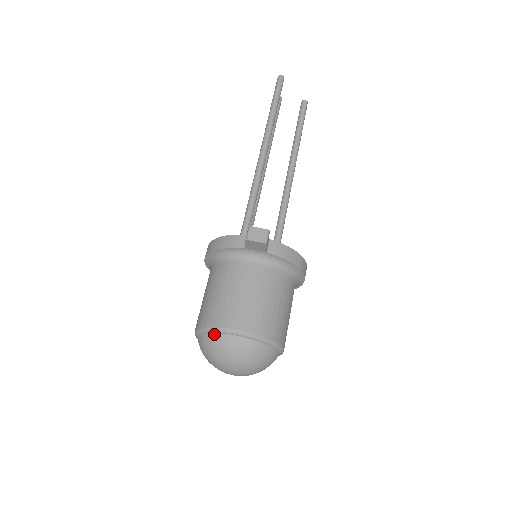
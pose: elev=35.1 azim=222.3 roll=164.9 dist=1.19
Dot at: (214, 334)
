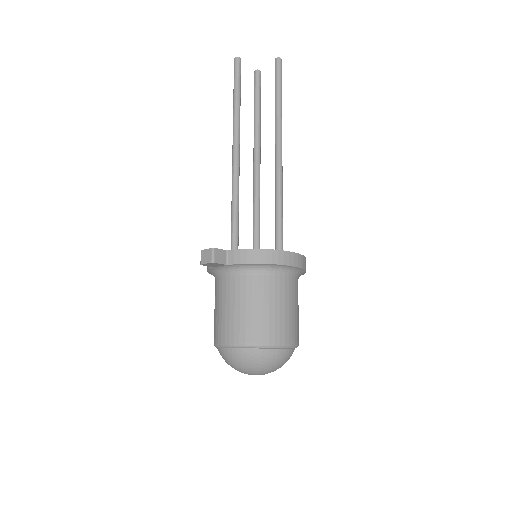
Dot at: (218, 349)
